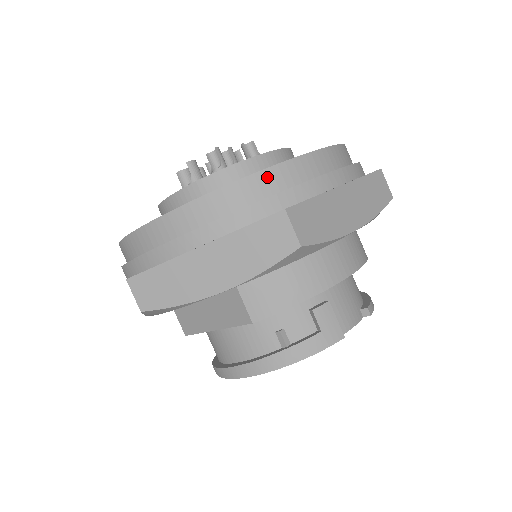
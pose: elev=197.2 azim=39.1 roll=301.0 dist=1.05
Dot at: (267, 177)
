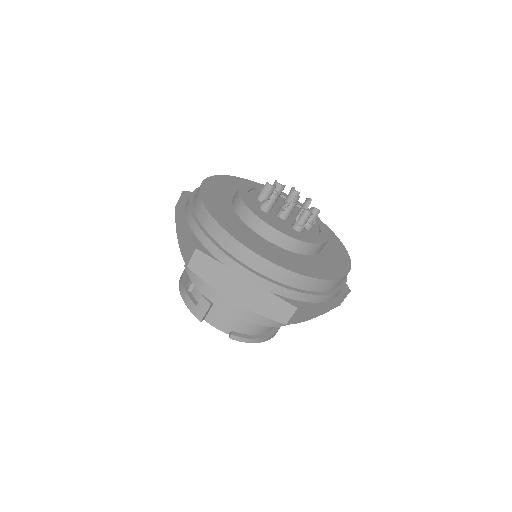
Dot at: (220, 231)
